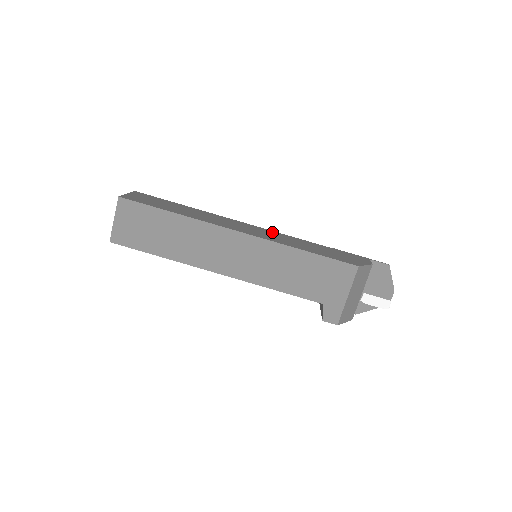
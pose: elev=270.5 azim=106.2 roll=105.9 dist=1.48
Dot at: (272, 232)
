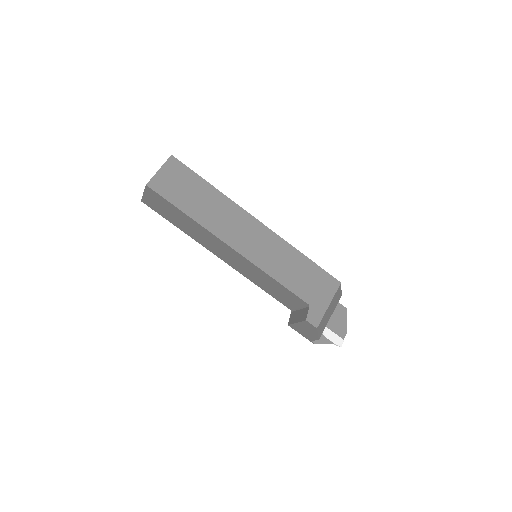
Dot at: occluded
